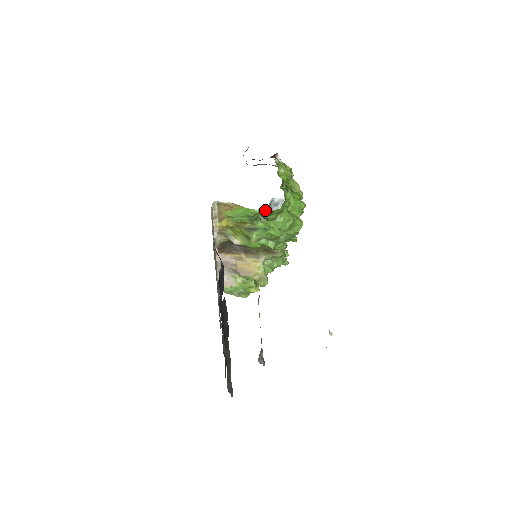
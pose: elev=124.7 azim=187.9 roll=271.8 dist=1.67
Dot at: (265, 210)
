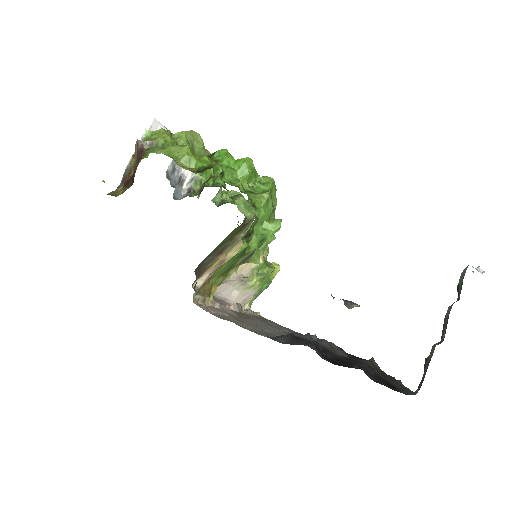
Dot at: occluded
